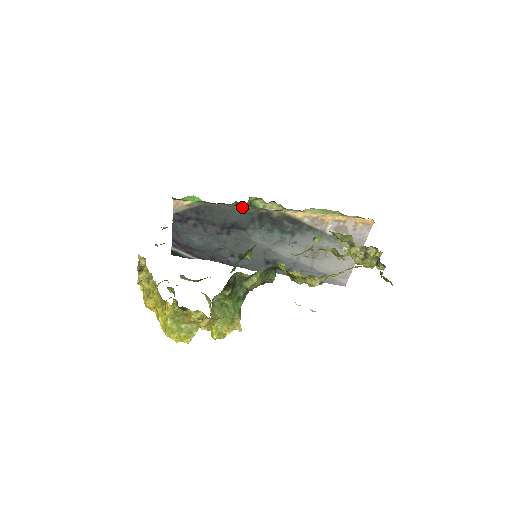
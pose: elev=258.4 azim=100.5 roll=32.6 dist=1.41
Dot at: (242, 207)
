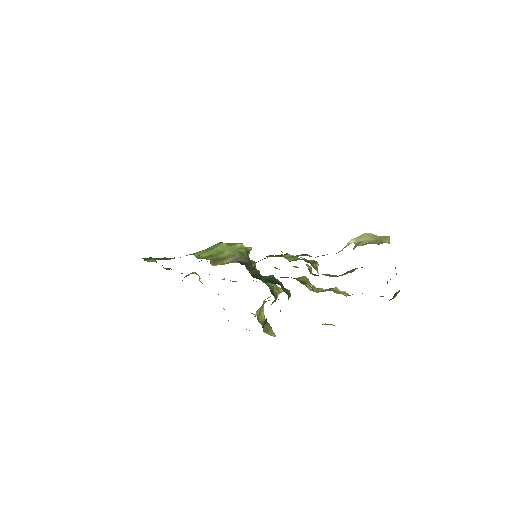
Dot at: occluded
